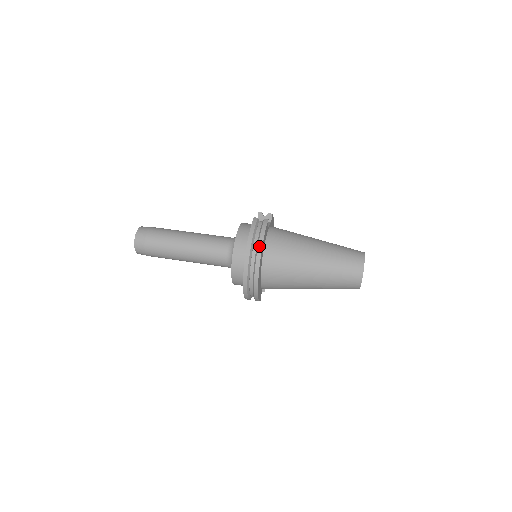
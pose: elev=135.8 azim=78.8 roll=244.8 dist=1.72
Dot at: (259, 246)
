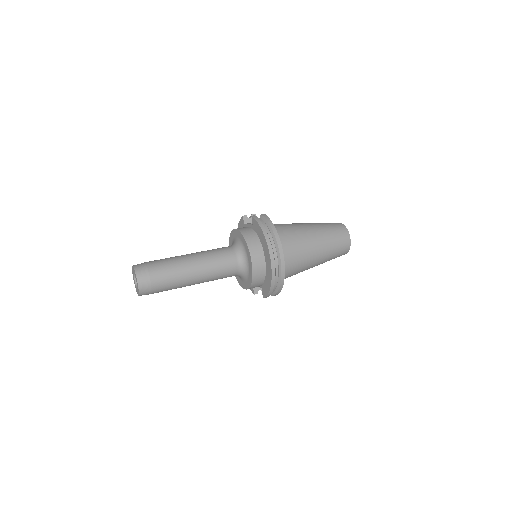
Dot at: (275, 234)
